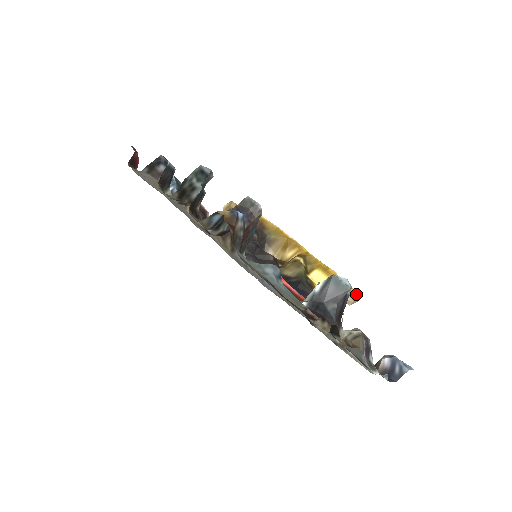
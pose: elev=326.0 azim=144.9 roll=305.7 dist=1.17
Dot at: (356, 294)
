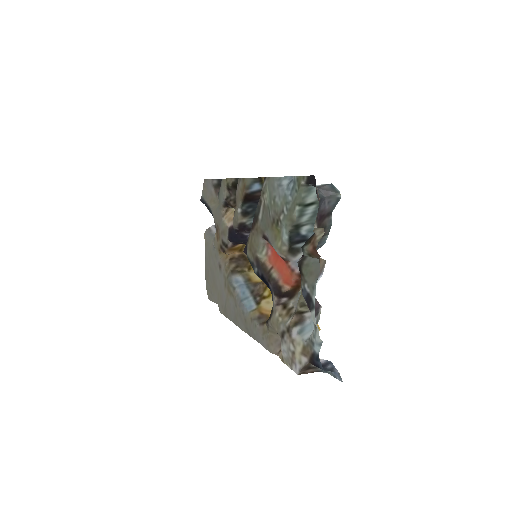
Dot at: occluded
